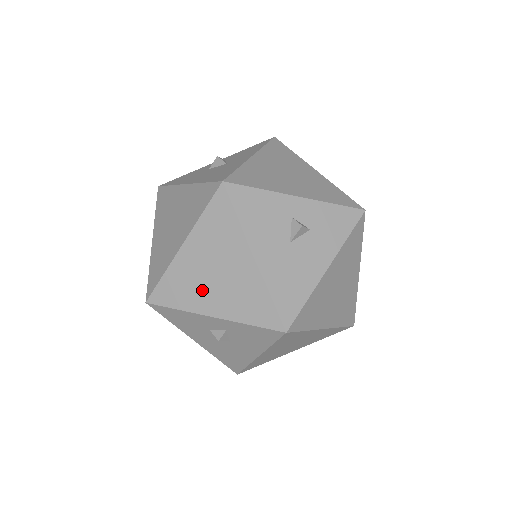
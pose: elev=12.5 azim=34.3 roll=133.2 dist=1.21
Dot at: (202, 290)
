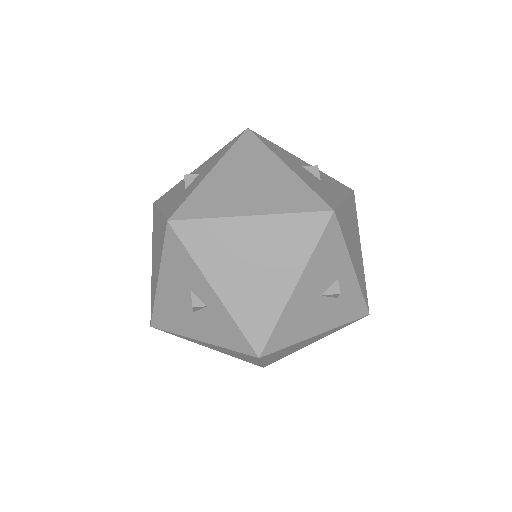
Dot at: (228, 263)
